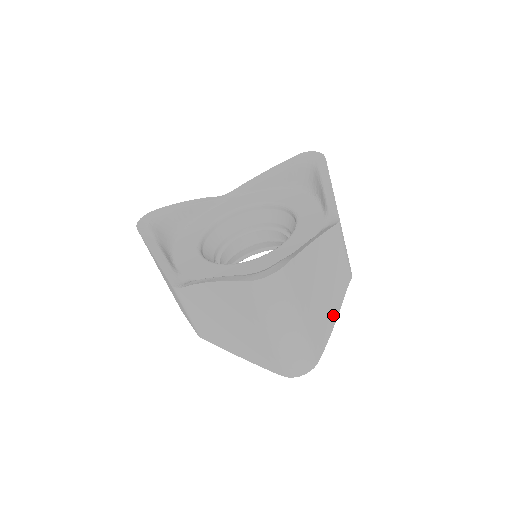
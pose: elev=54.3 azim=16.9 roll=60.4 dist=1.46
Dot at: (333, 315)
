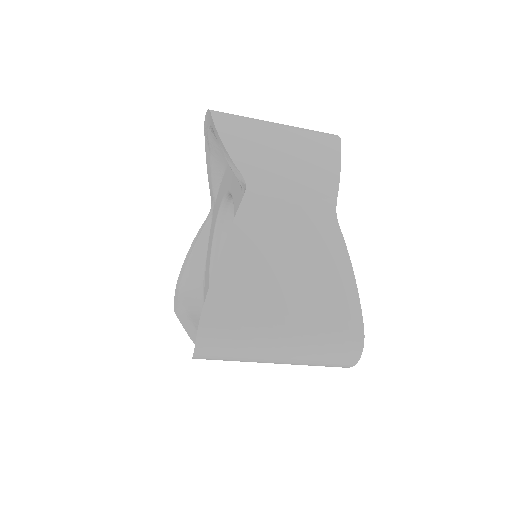
Dot at: (340, 271)
